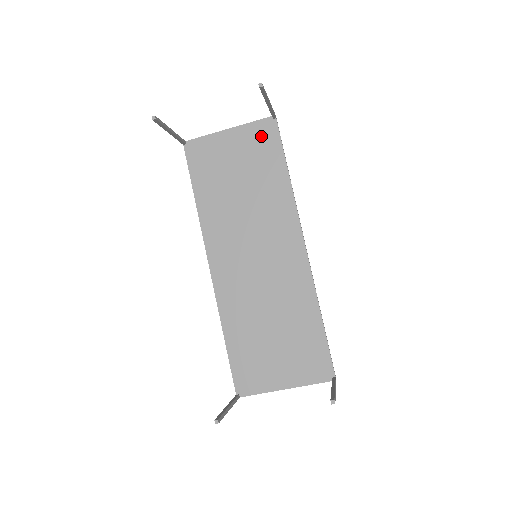
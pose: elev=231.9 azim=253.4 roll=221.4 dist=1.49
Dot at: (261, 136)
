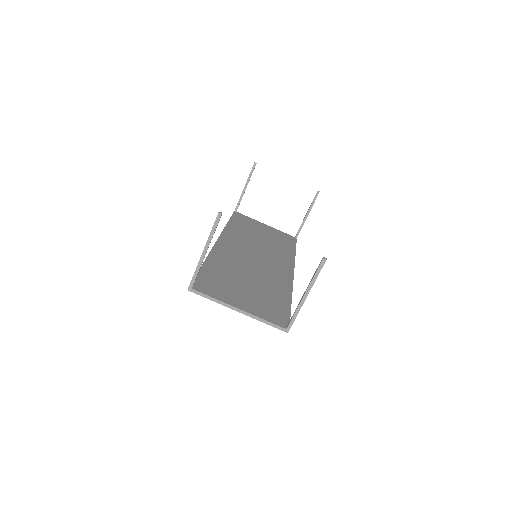
Dot at: (285, 236)
